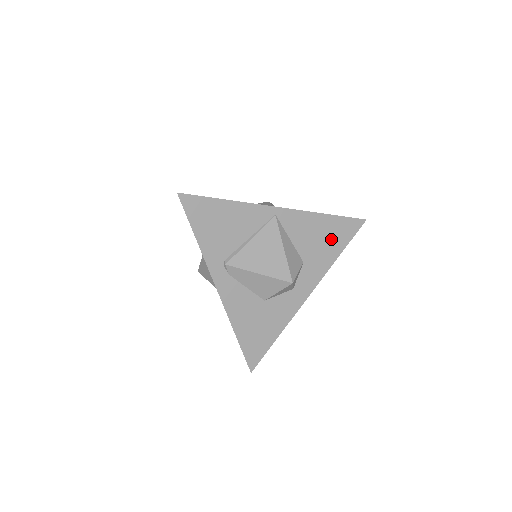
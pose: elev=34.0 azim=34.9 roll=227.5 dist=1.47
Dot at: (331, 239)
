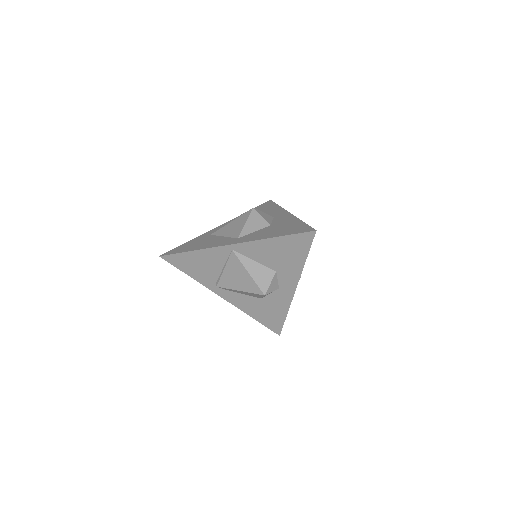
Dot at: (290, 252)
